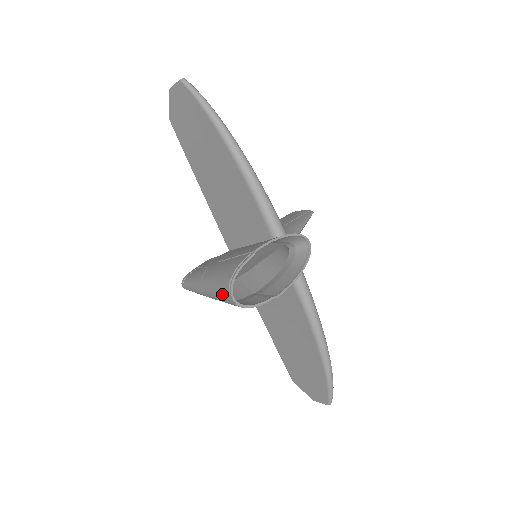
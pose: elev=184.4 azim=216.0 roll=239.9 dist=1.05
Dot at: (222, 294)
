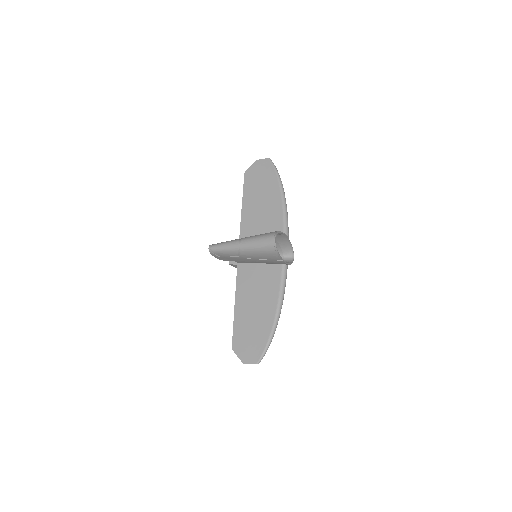
Dot at: (265, 239)
